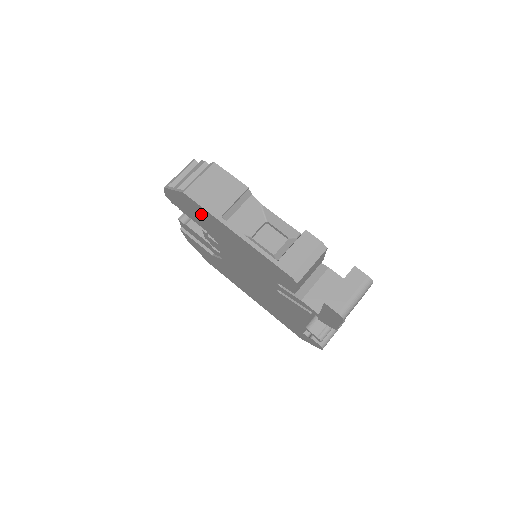
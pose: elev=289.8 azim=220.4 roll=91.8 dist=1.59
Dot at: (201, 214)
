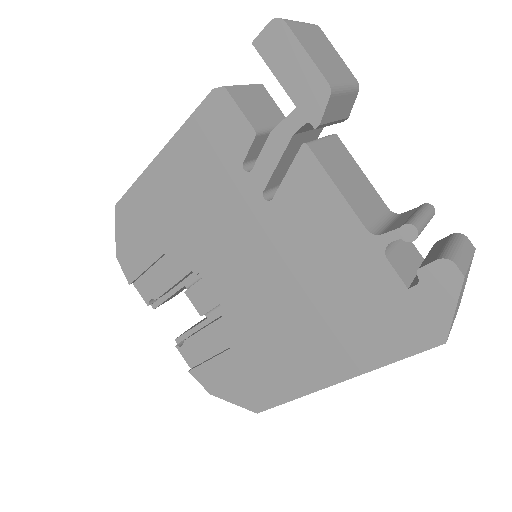
Dot at: (142, 215)
